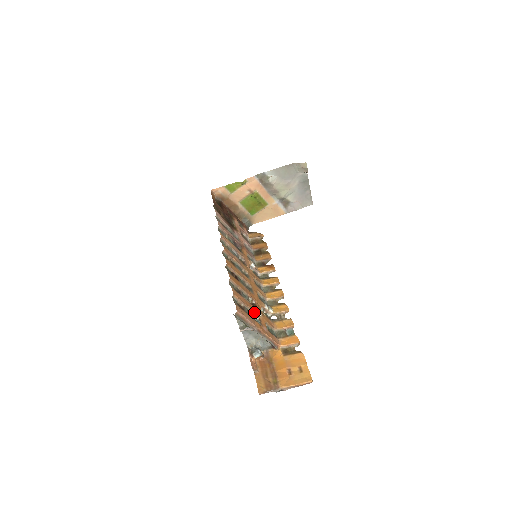
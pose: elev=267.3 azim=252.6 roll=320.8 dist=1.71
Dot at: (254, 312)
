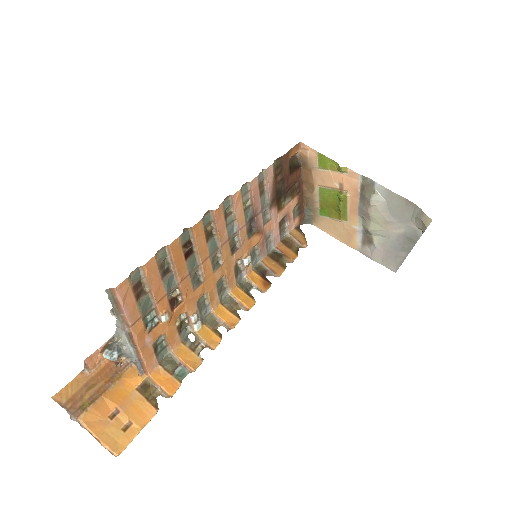
Dot at: (158, 309)
